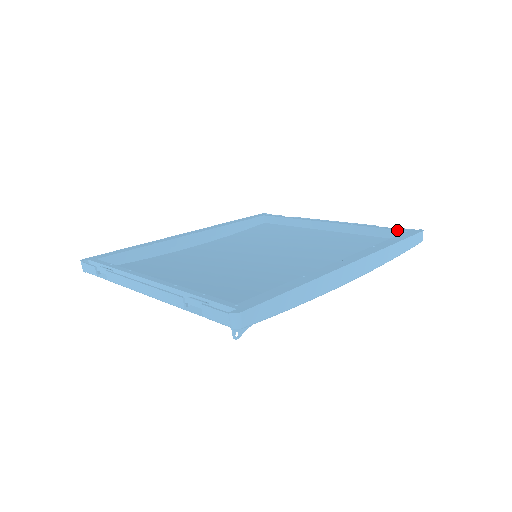
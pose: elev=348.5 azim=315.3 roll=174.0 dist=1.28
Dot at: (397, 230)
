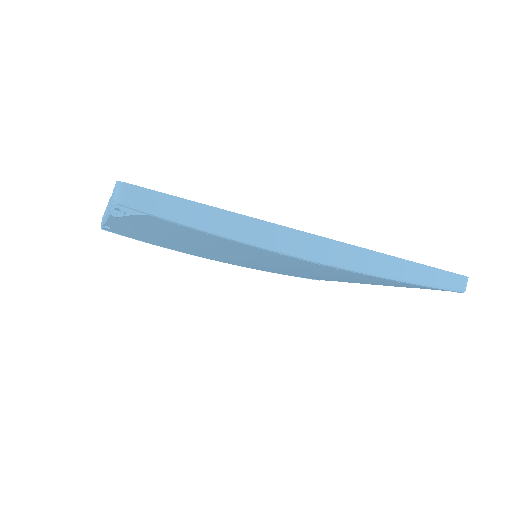
Dot at: occluded
